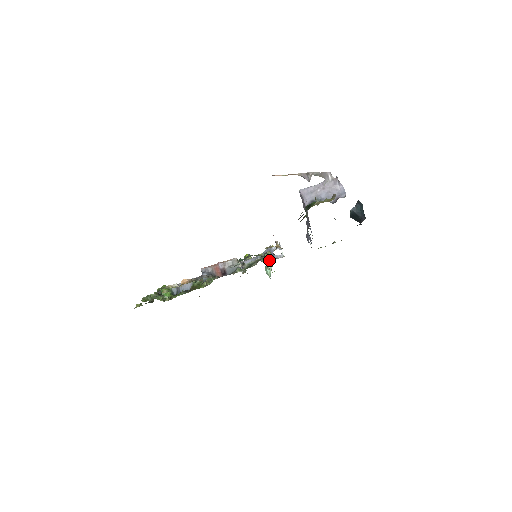
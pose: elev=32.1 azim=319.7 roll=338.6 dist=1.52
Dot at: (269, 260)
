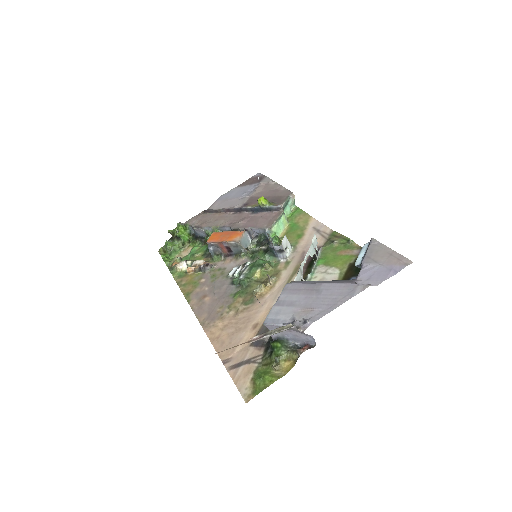
Dot at: (270, 262)
